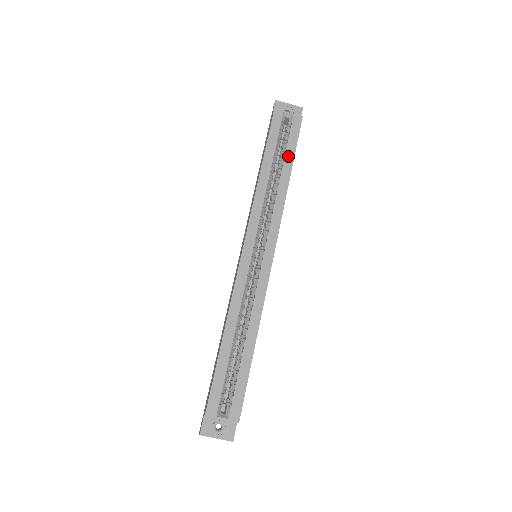
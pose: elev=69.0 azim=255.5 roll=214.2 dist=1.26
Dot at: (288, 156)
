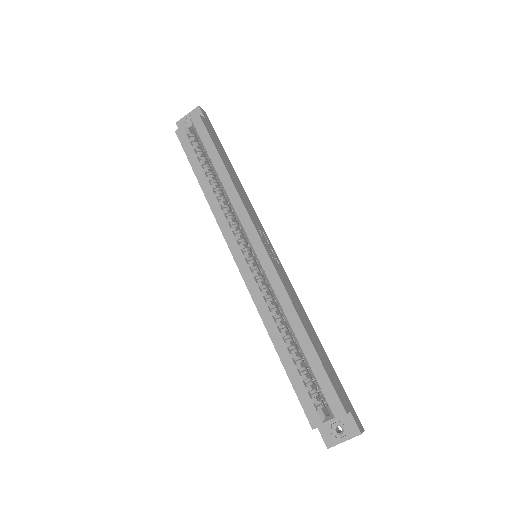
Dot at: (212, 155)
